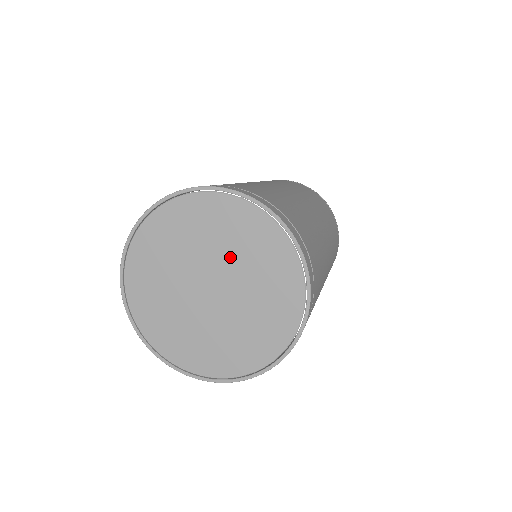
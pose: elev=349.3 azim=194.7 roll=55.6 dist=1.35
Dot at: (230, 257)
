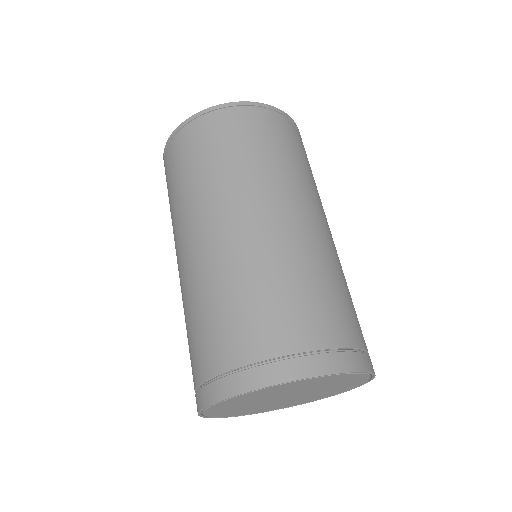
Dot at: (296, 390)
